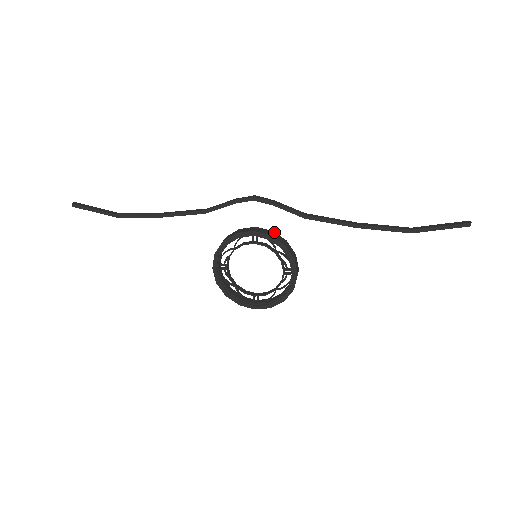
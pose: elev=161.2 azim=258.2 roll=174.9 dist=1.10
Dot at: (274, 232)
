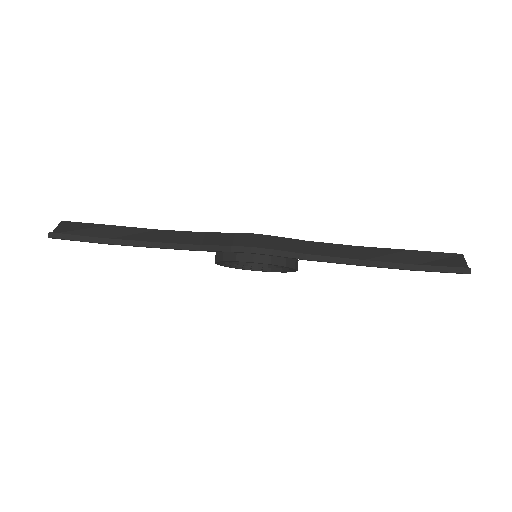
Dot at: occluded
